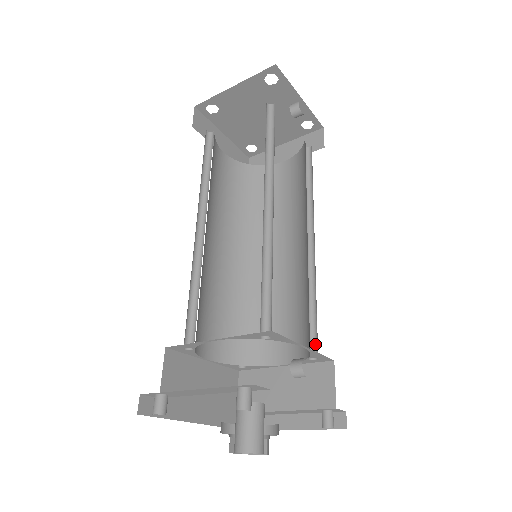
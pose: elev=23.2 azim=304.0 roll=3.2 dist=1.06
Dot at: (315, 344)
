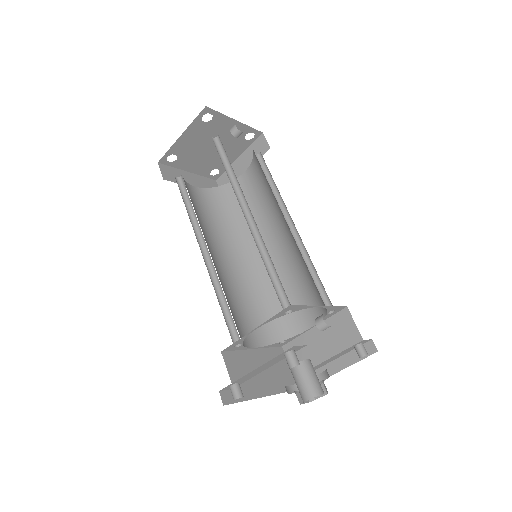
Dot at: (328, 301)
